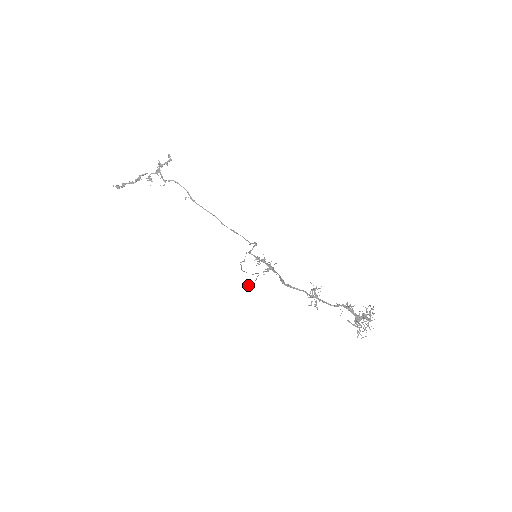
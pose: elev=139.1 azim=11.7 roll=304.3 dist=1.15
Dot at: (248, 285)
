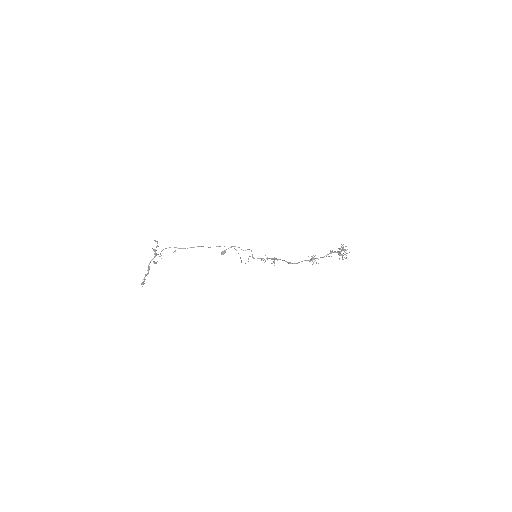
Dot at: occluded
